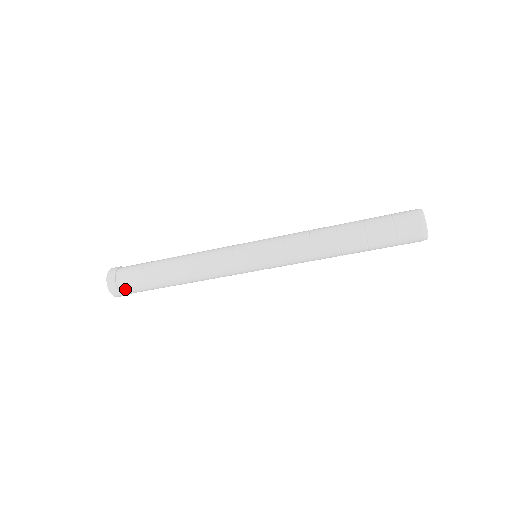
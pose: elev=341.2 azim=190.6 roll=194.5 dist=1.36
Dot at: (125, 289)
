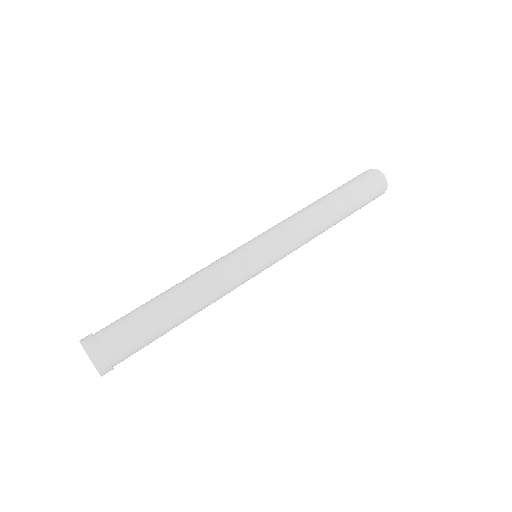
Dot at: occluded
